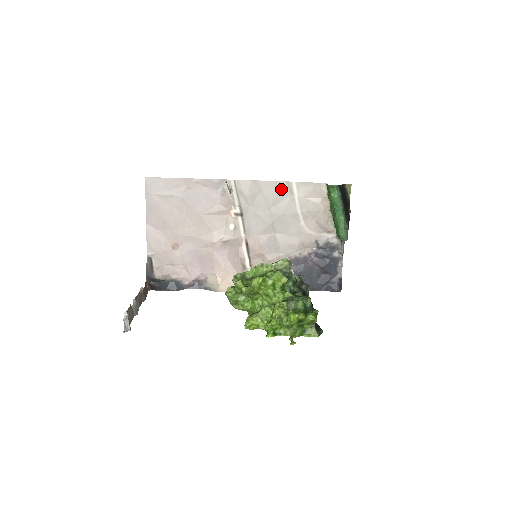
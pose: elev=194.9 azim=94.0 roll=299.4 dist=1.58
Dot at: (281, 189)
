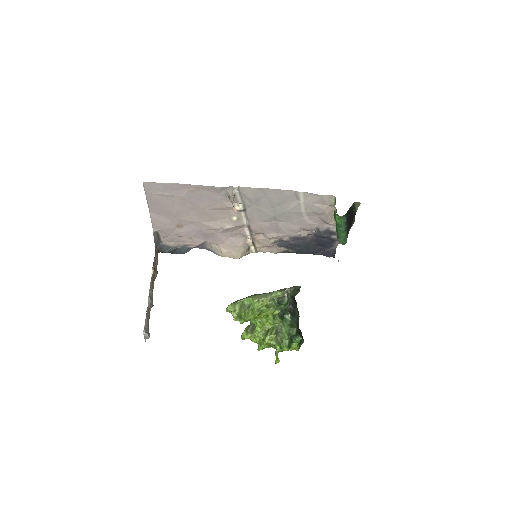
Dot at: (287, 195)
